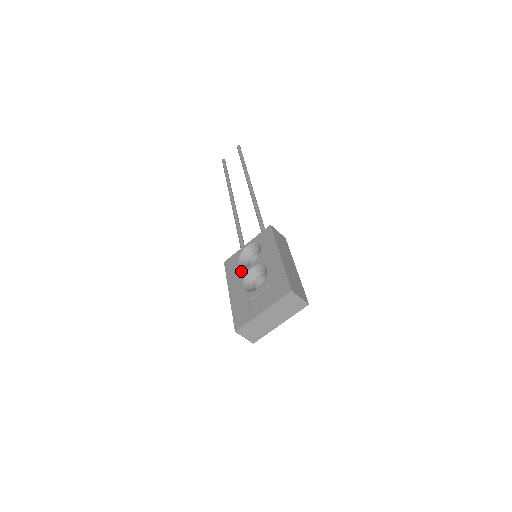
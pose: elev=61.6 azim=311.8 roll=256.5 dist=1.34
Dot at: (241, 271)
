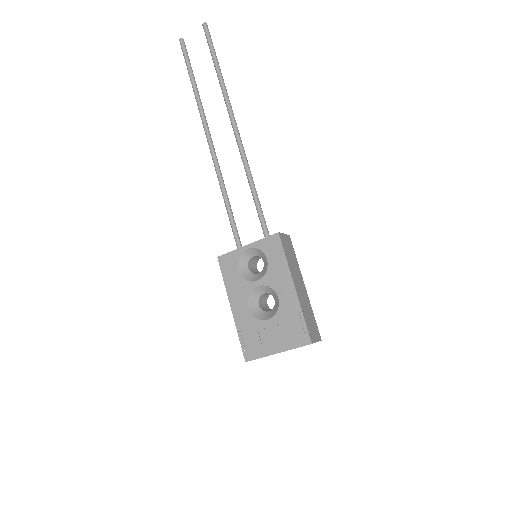
Dot at: (244, 284)
